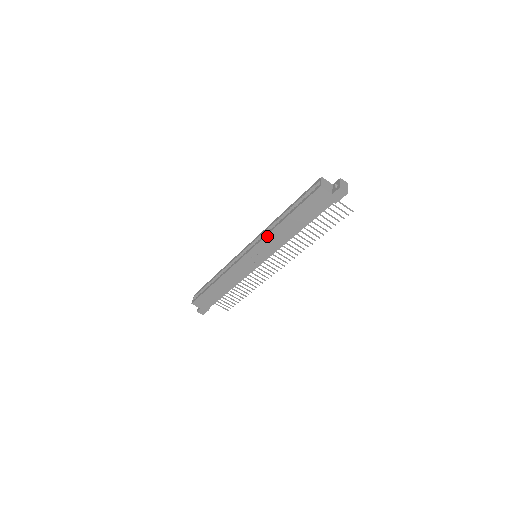
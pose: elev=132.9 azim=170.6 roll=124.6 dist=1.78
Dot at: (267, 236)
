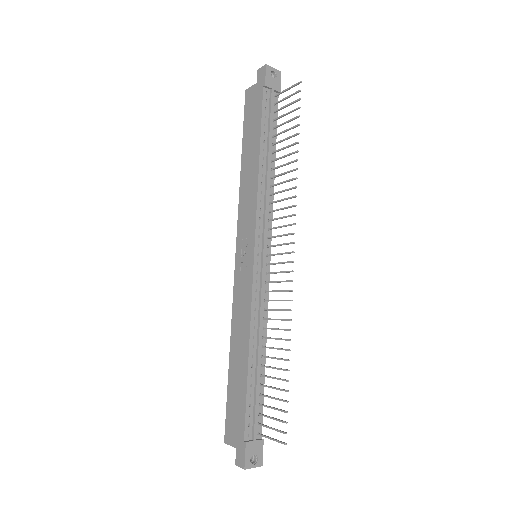
Dot at: (240, 200)
